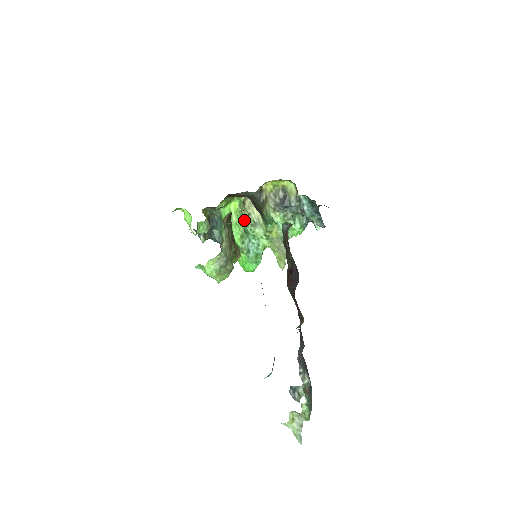
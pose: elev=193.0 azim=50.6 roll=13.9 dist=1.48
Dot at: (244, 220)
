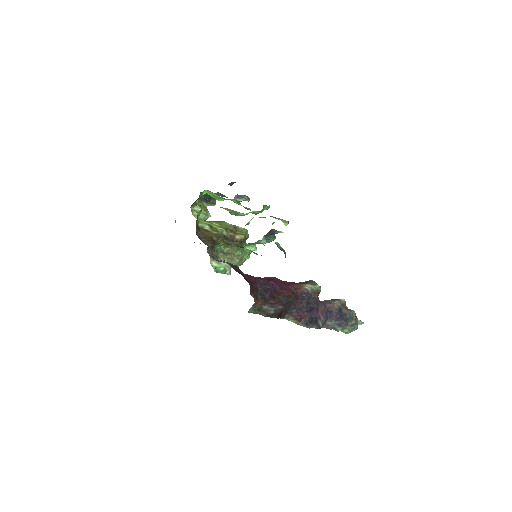
Dot at: occluded
